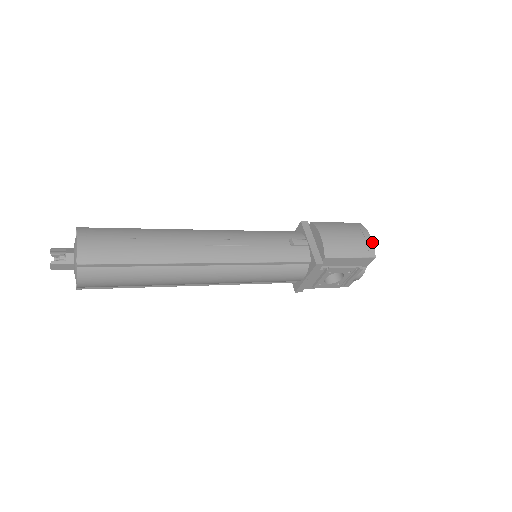
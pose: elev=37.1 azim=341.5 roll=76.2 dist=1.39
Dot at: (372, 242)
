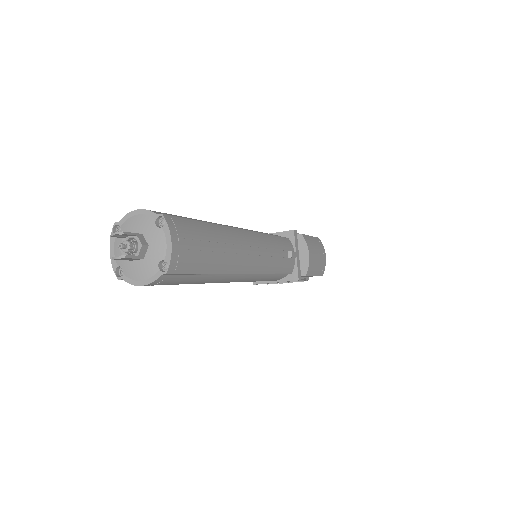
Dot at: occluded
